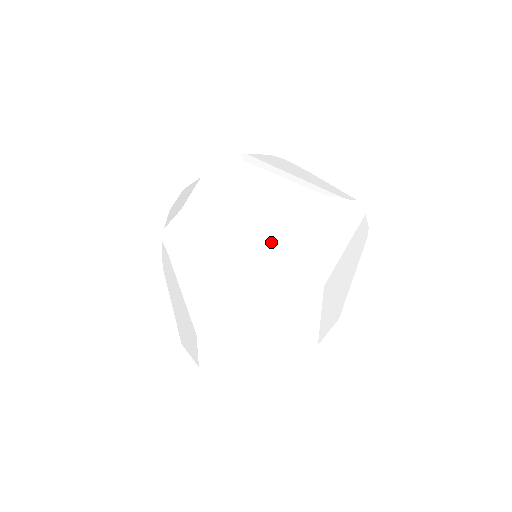
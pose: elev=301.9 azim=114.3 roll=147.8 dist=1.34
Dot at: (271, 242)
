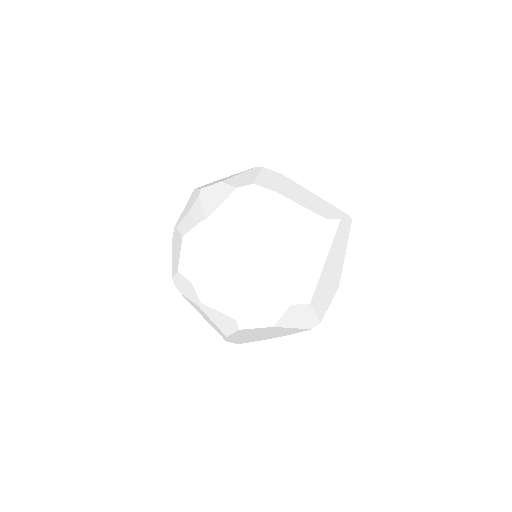
Dot at: (253, 305)
